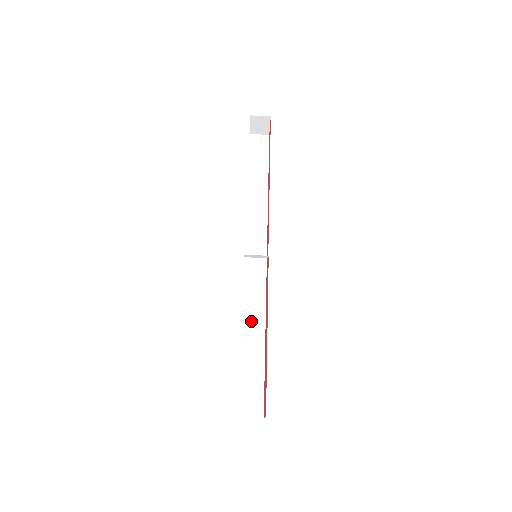
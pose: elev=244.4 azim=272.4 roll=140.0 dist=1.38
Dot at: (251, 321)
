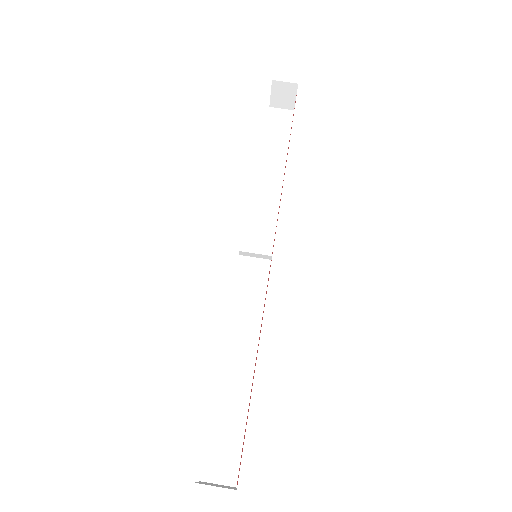
Dot at: (238, 343)
